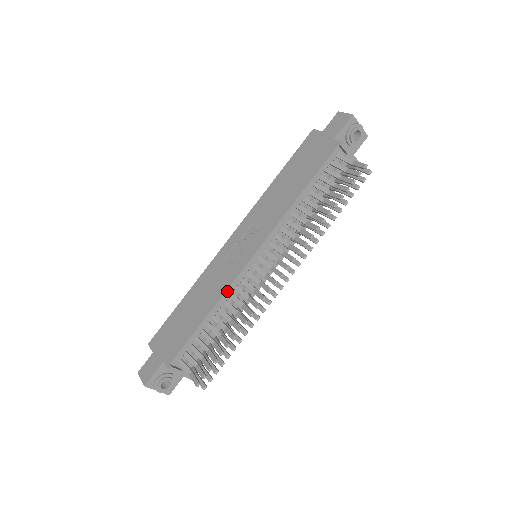
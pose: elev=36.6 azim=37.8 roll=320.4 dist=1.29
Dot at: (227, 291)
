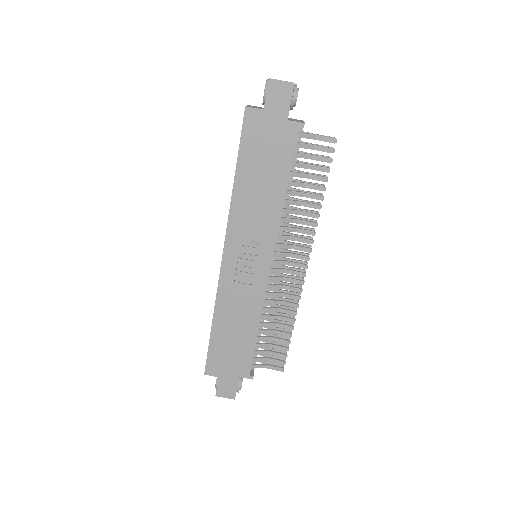
Dot at: (263, 303)
